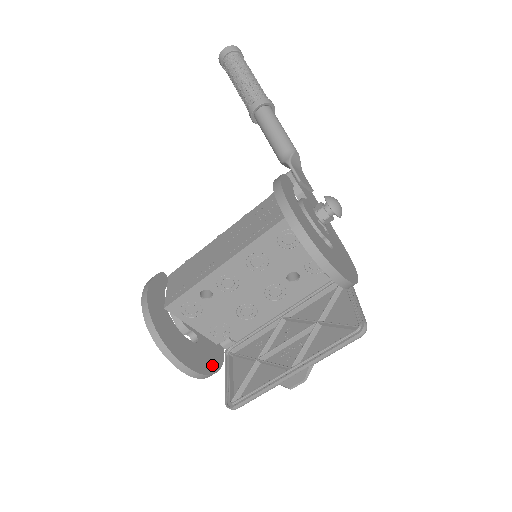
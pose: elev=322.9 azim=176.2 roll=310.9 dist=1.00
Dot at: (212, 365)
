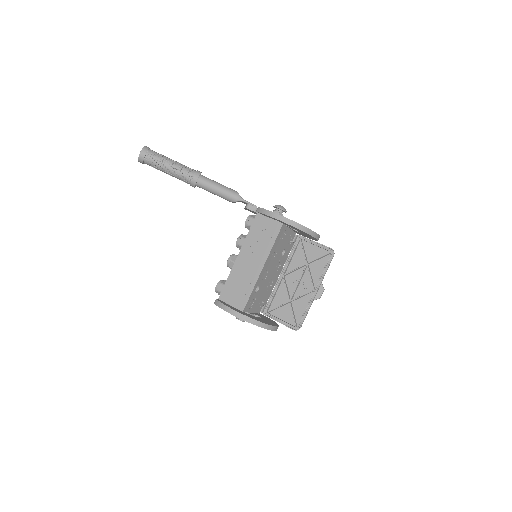
Dot at: (272, 321)
